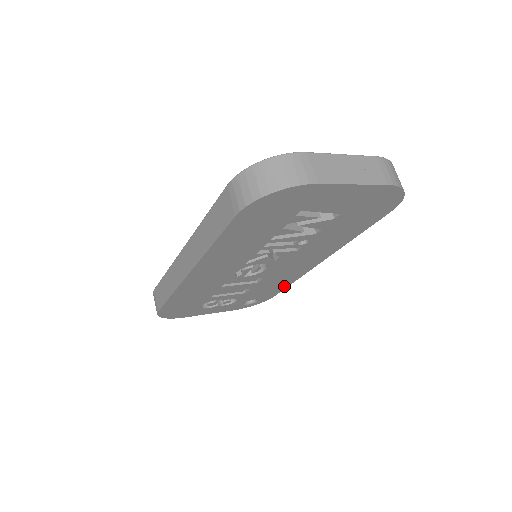
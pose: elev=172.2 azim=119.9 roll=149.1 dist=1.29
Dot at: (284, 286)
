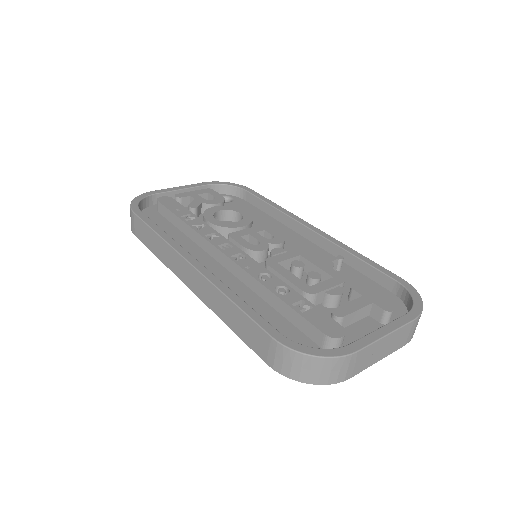
Dot at: occluded
